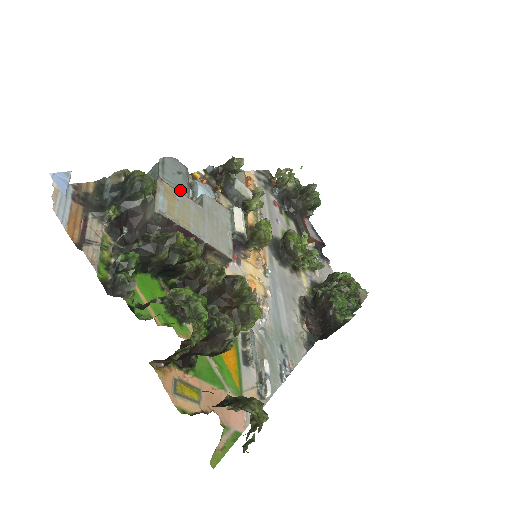
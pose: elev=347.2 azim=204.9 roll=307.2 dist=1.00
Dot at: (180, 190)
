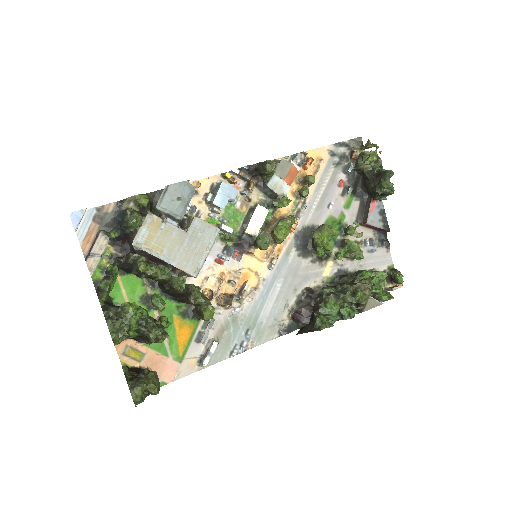
Dot at: (174, 215)
